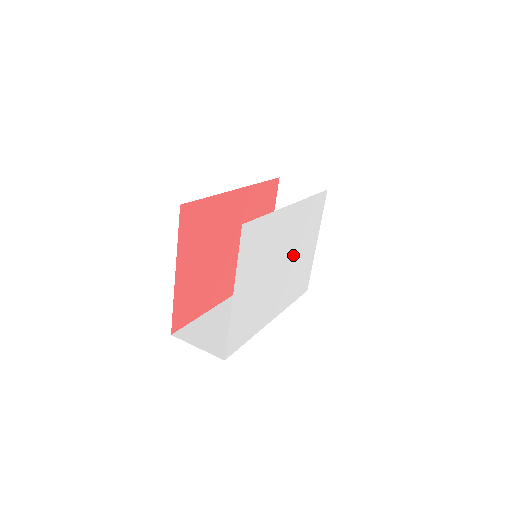
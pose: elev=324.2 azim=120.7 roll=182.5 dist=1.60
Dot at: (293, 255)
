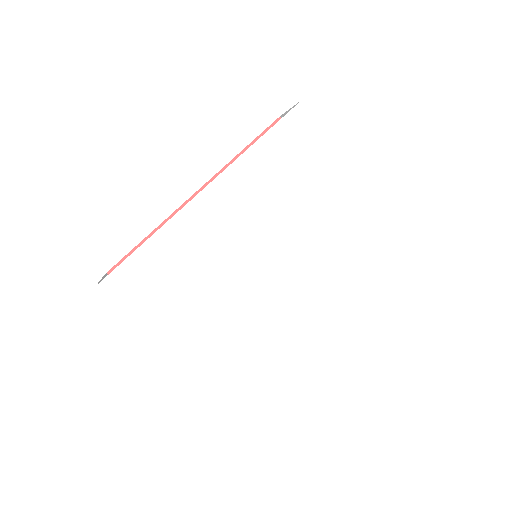
Dot at: (289, 232)
